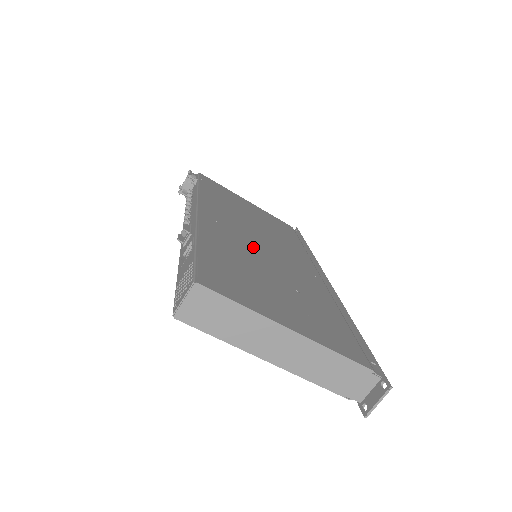
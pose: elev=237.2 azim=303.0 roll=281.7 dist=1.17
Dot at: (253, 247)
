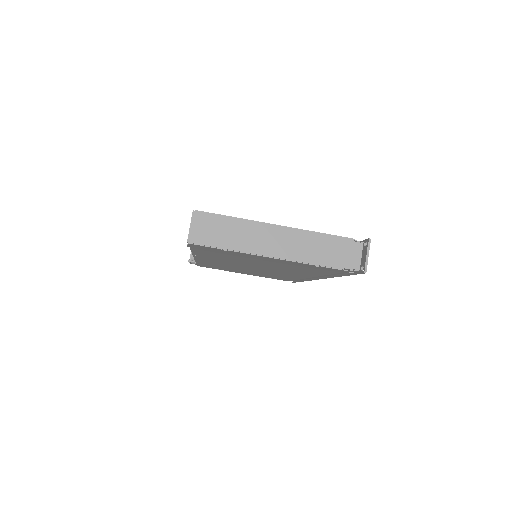
Dot at: occluded
